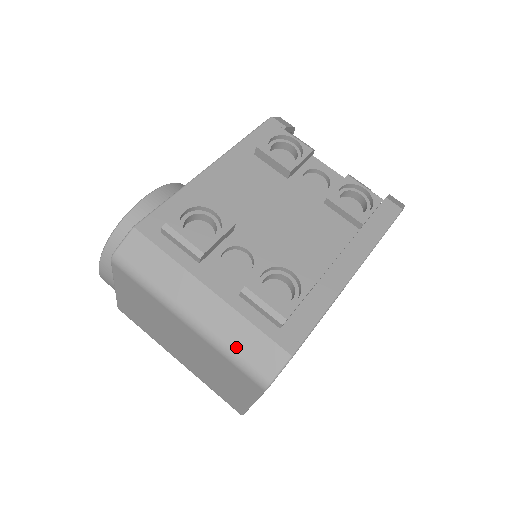
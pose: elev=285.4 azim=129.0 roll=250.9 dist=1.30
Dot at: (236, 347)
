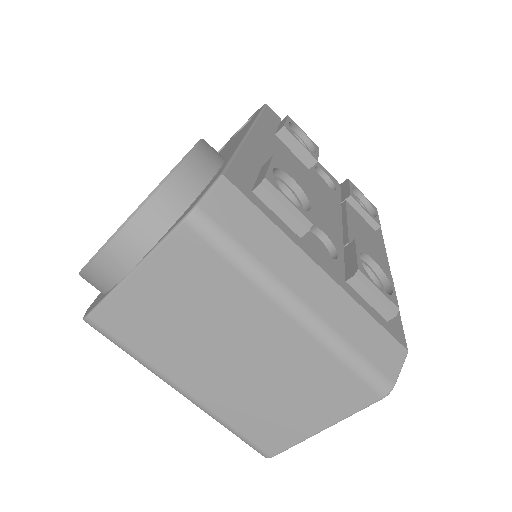
Dot at: (358, 345)
